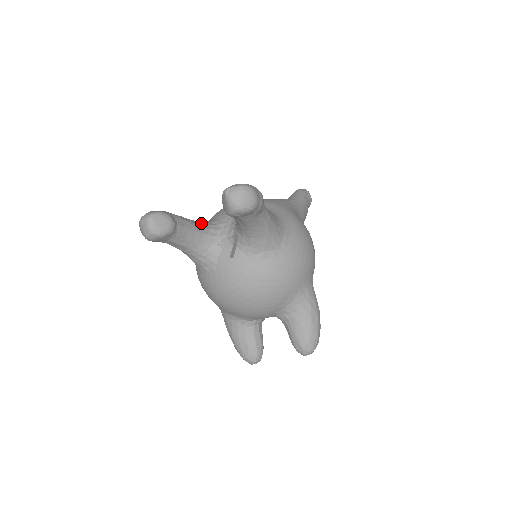
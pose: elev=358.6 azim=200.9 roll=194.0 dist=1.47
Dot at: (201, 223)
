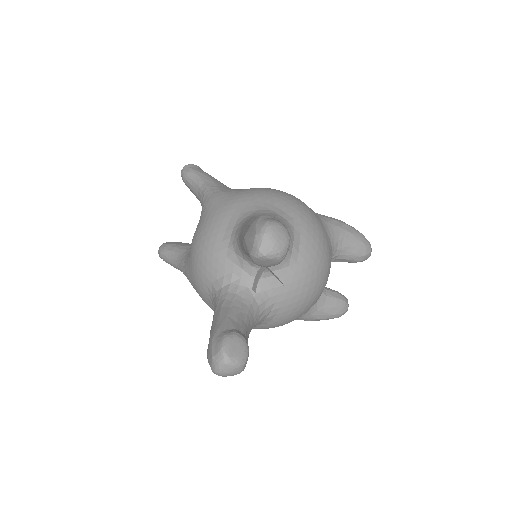
Dot at: (225, 300)
